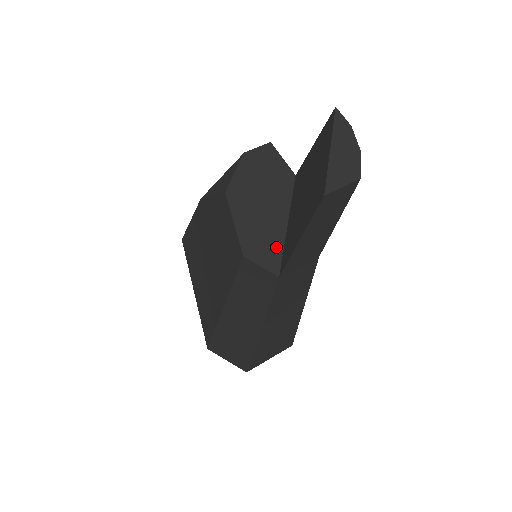
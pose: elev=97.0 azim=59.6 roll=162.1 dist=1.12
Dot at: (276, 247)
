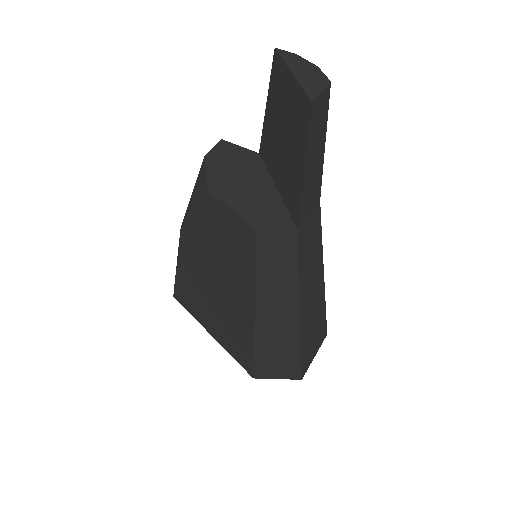
Dot at: (279, 210)
